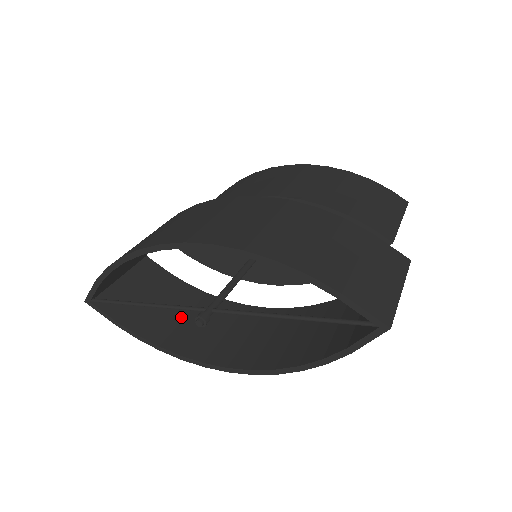
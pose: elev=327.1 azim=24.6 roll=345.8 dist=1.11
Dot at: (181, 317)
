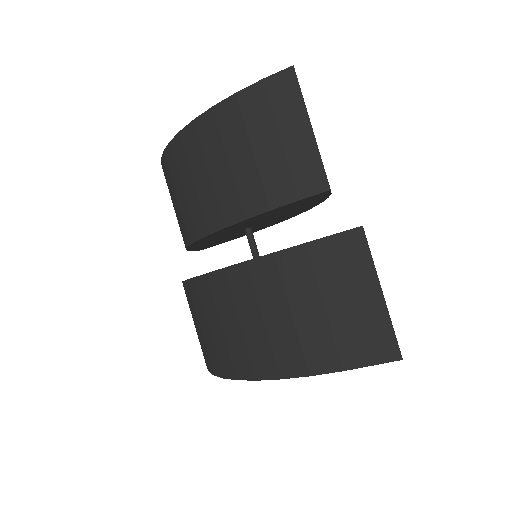
Dot at: occluded
